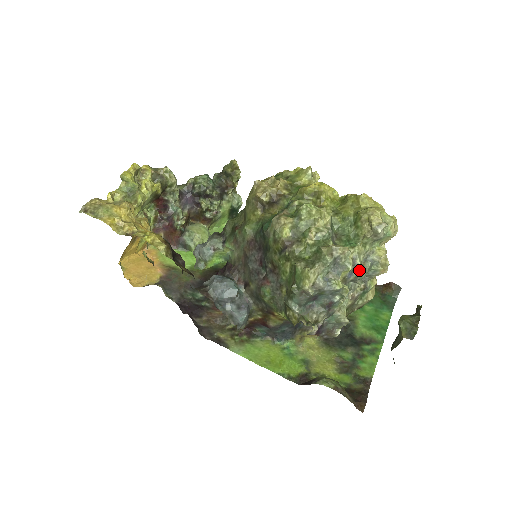
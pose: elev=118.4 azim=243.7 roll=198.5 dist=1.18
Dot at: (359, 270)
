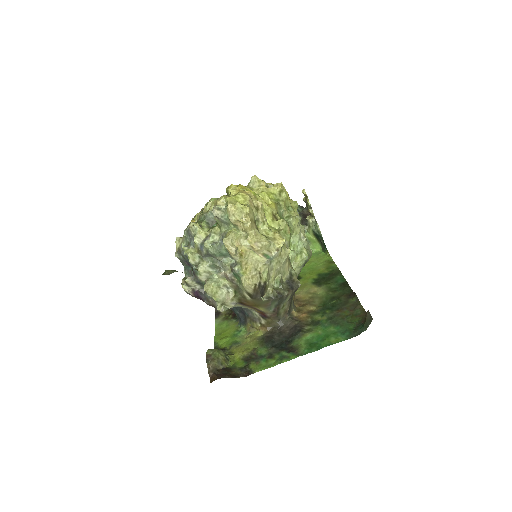
Dot at: (204, 244)
